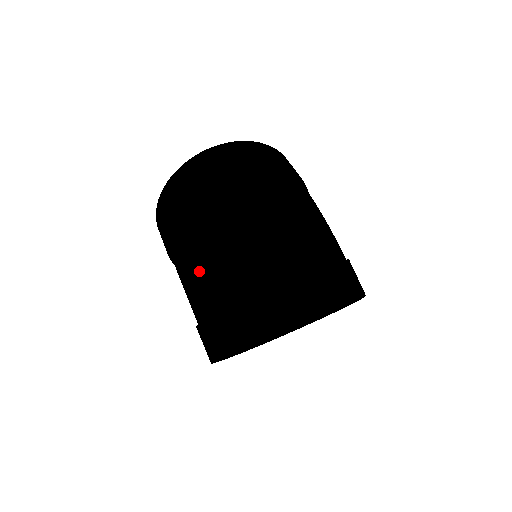
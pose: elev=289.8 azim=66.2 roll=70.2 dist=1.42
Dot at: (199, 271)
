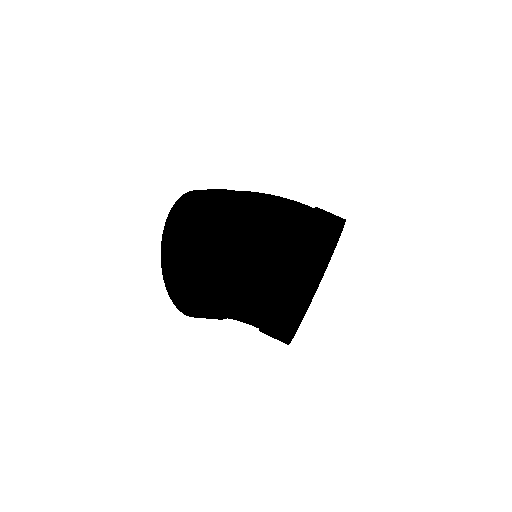
Dot at: (248, 255)
